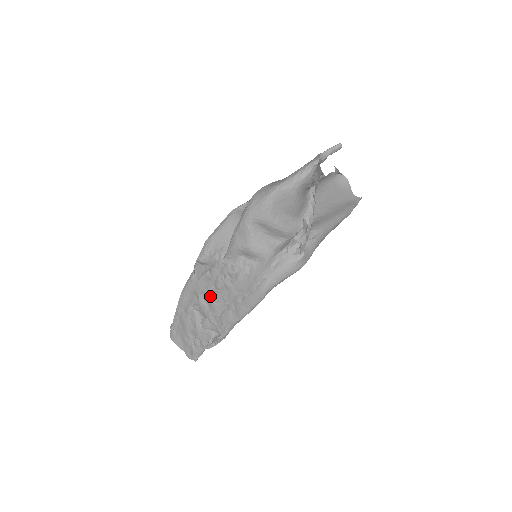
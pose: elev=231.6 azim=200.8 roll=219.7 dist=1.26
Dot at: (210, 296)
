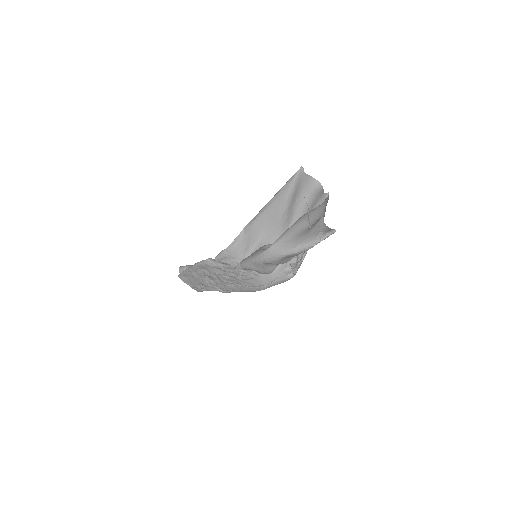
Dot at: (221, 277)
